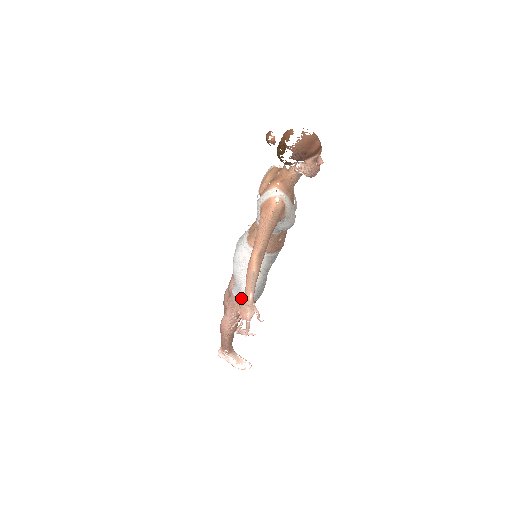
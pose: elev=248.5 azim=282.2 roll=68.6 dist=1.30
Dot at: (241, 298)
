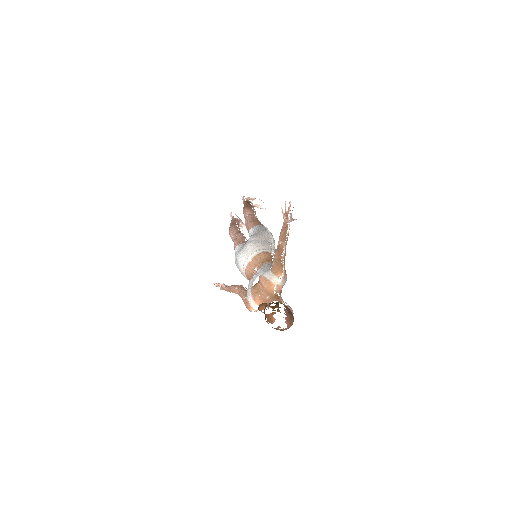
Dot at: occluded
